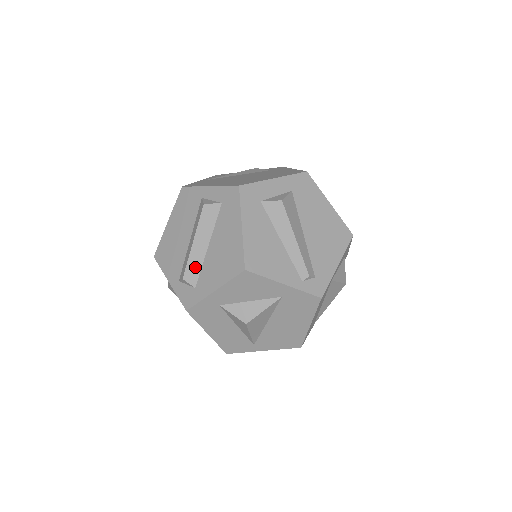
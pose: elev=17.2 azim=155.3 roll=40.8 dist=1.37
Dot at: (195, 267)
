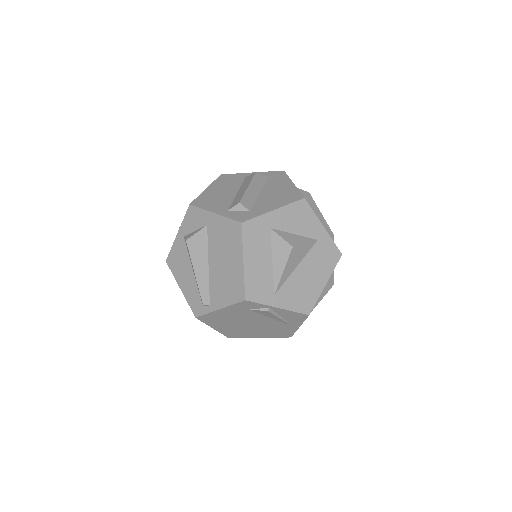
Dot at: (250, 200)
